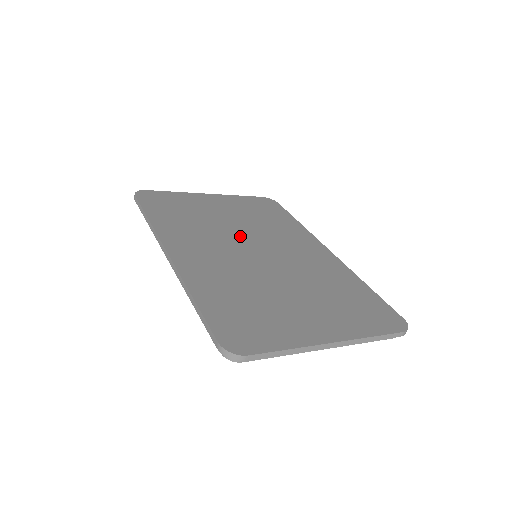
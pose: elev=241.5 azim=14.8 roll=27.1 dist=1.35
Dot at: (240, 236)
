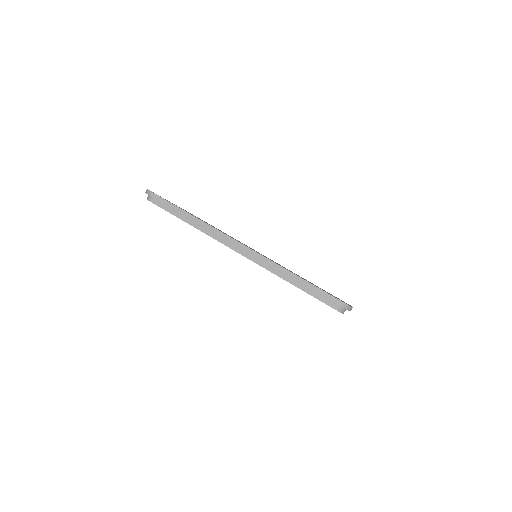
Dot at: occluded
